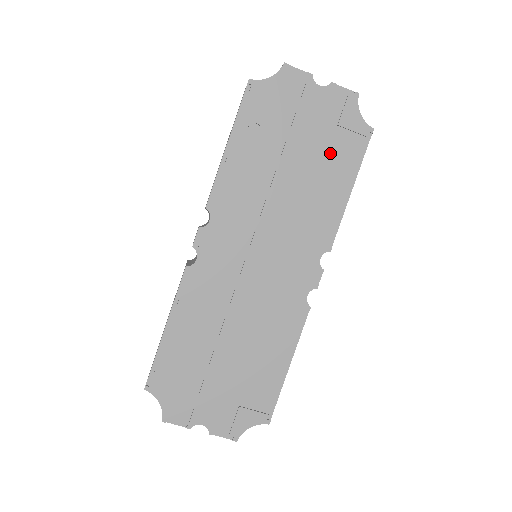
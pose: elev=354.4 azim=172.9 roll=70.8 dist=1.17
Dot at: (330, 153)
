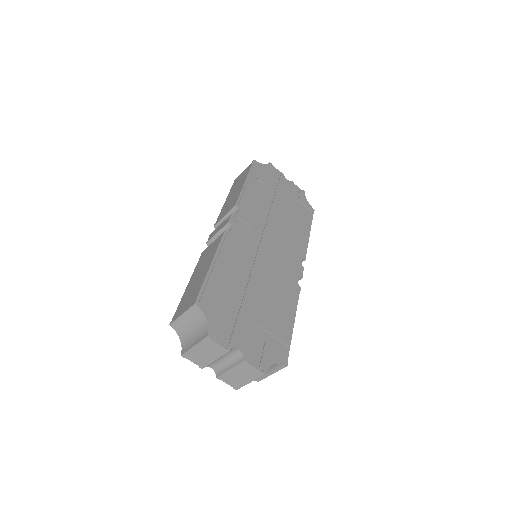
Dot at: (297, 210)
